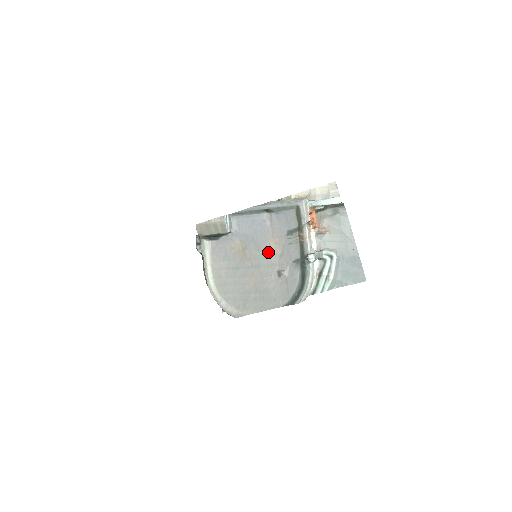
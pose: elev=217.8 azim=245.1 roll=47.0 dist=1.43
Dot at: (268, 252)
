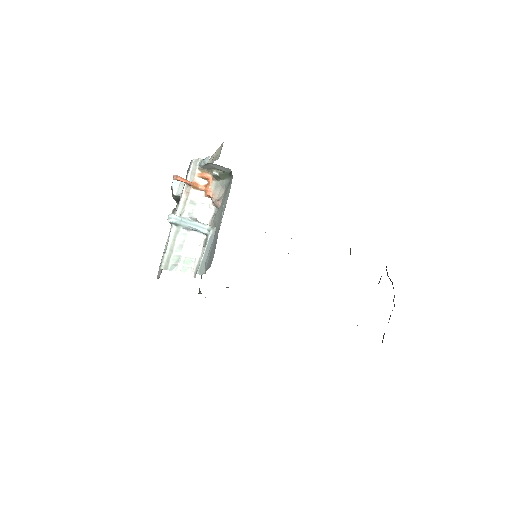
Dot at: occluded
